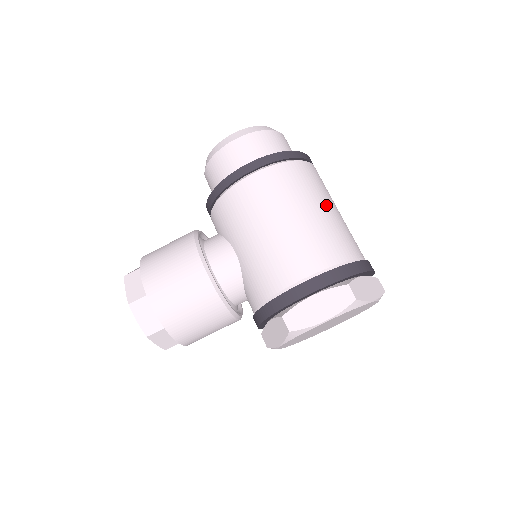
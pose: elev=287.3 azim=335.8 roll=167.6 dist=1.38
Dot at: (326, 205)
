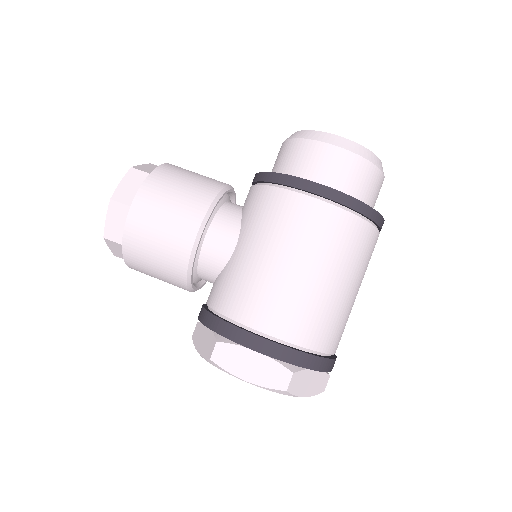
Dot at: (349, 284)
